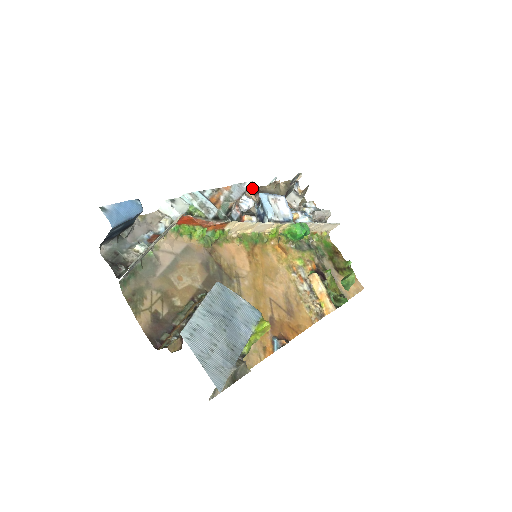
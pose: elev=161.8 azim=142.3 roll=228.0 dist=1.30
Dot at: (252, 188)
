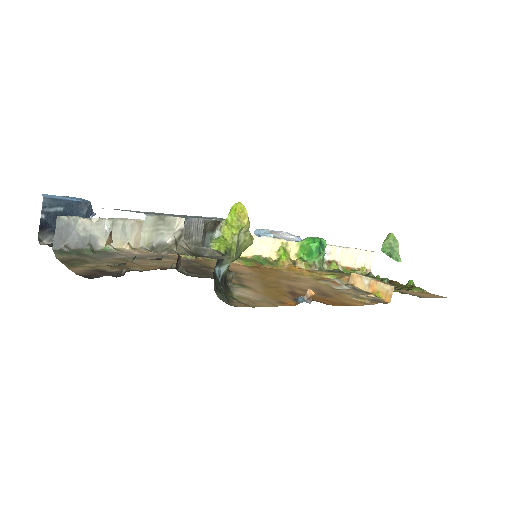
Dot at: occluded
